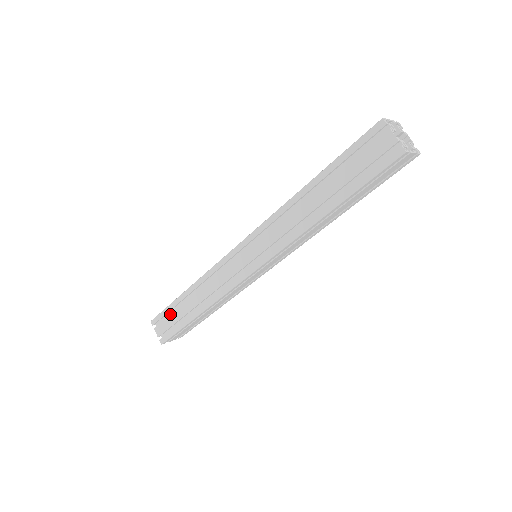
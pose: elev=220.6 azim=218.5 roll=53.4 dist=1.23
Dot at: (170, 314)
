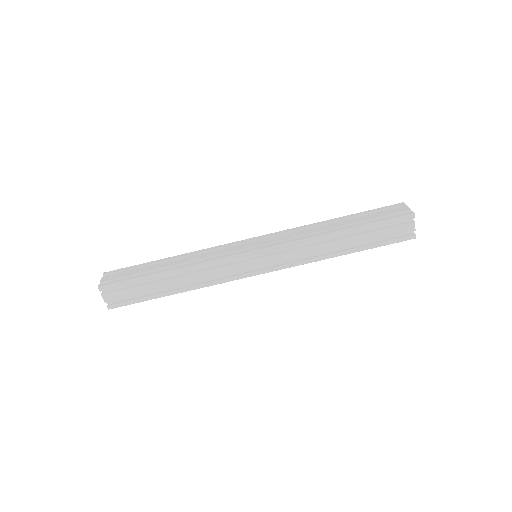
Dot at: (135, 269)
